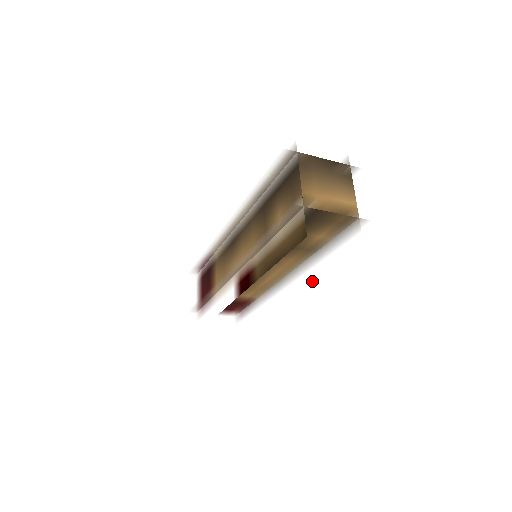
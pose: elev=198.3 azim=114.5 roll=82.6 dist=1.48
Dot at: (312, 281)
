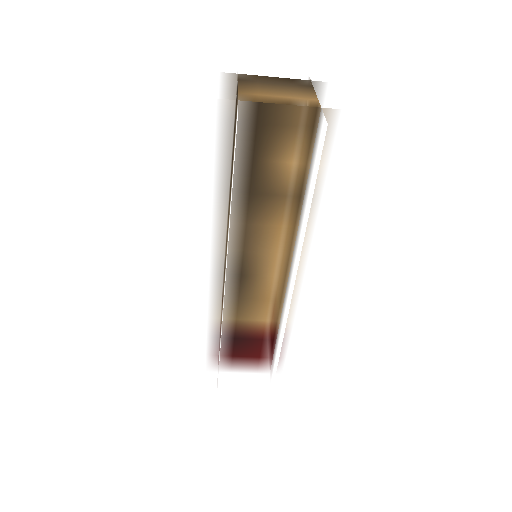
Dot at: (304, 233)
